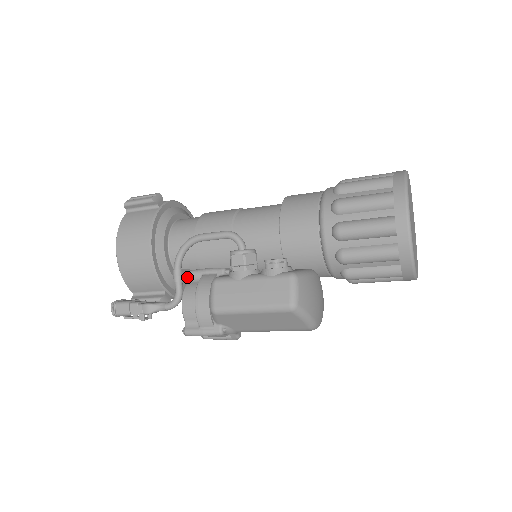
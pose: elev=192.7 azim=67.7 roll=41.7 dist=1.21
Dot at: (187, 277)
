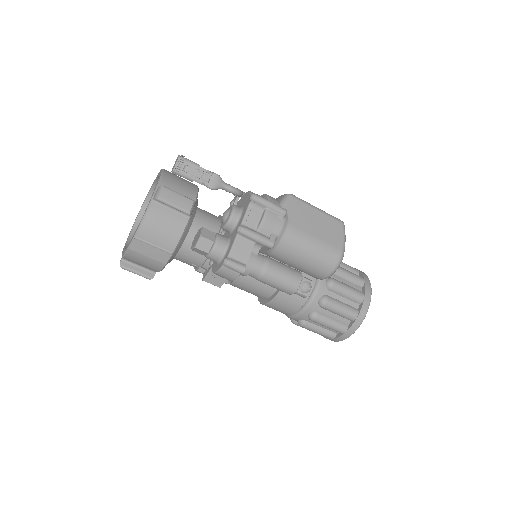
Dot at: (237, 202)
